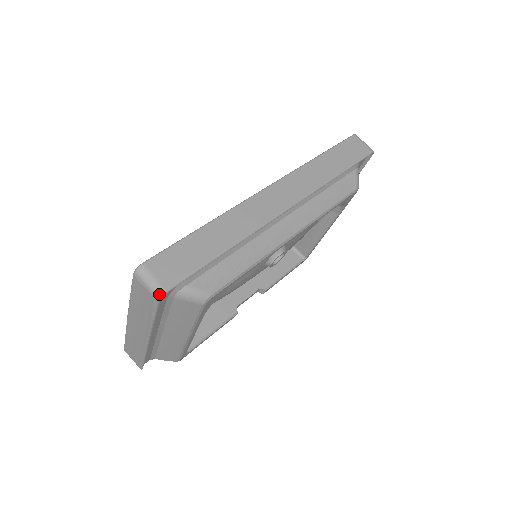
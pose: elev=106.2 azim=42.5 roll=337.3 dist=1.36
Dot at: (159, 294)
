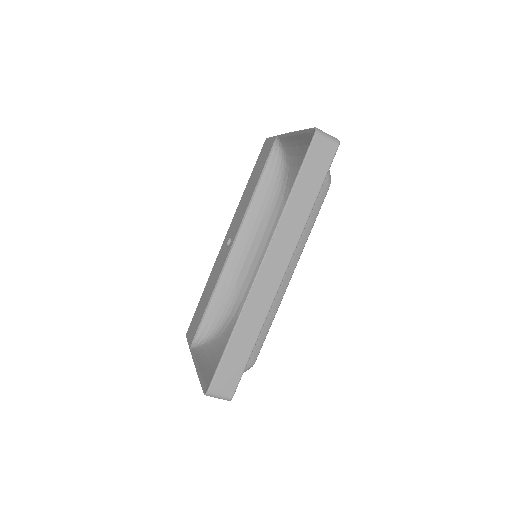
Dot at: (229, 400)
